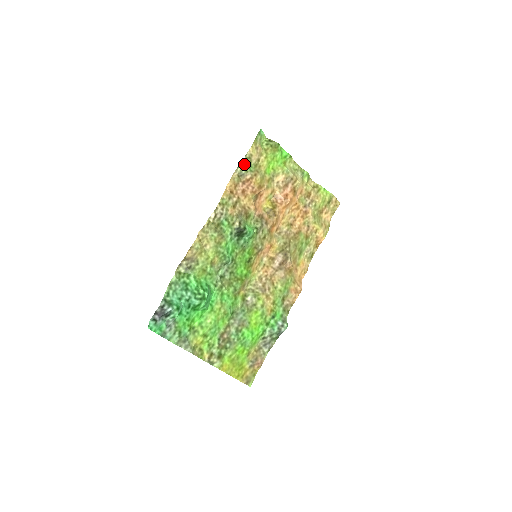
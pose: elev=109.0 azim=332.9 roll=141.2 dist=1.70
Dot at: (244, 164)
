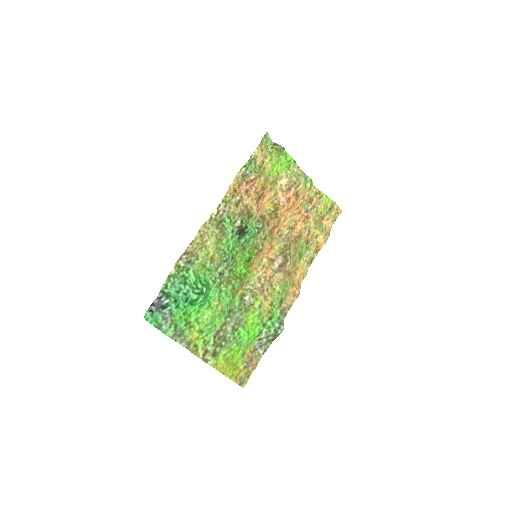
Dot at: (249, 165)
